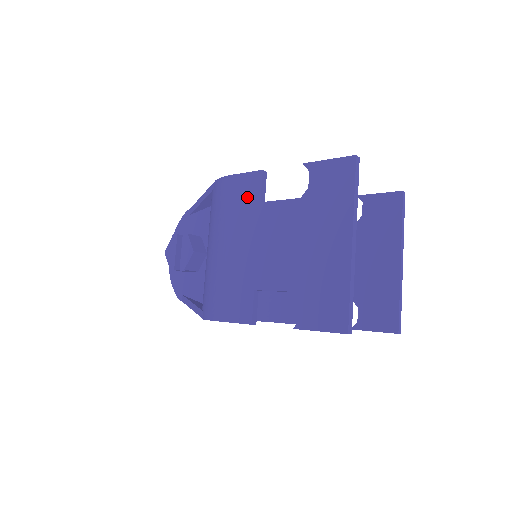
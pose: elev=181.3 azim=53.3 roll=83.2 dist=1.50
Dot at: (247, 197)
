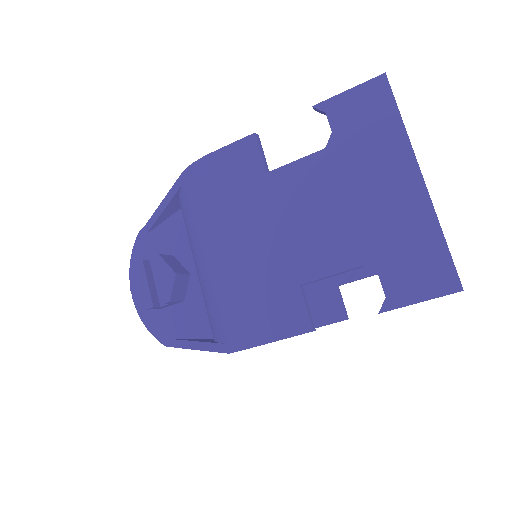
Dot at: (244, 173)
